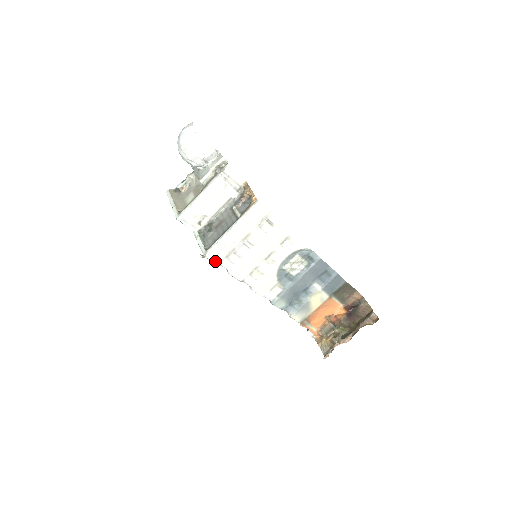
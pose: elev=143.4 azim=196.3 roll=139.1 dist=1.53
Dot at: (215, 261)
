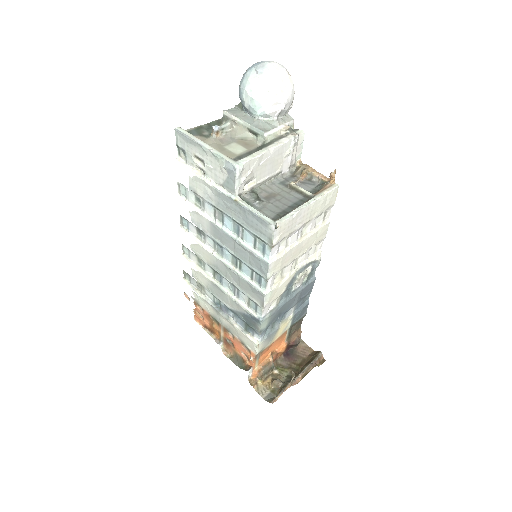
Dot at: (275, 239)
